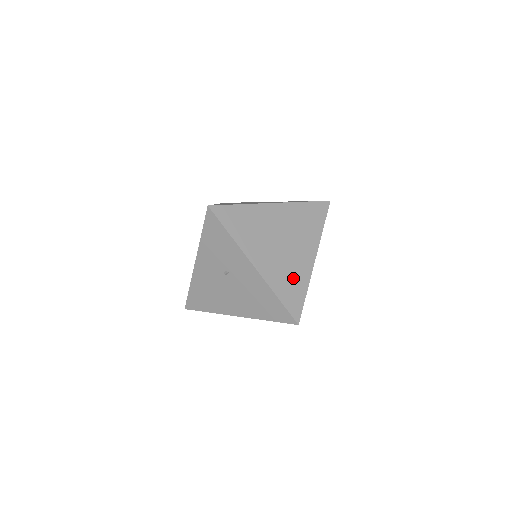
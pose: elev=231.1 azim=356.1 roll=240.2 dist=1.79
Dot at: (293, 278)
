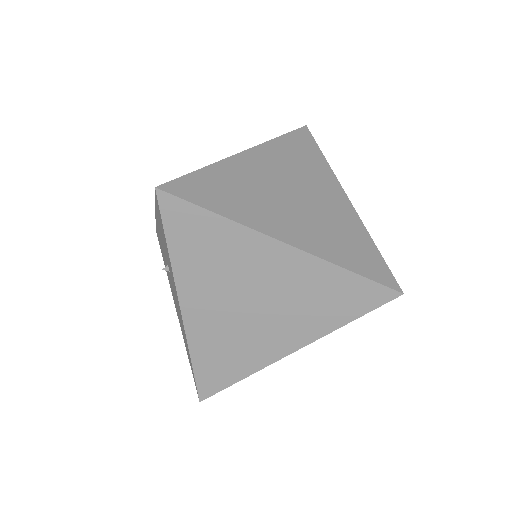
Dot at: (235, 353)
